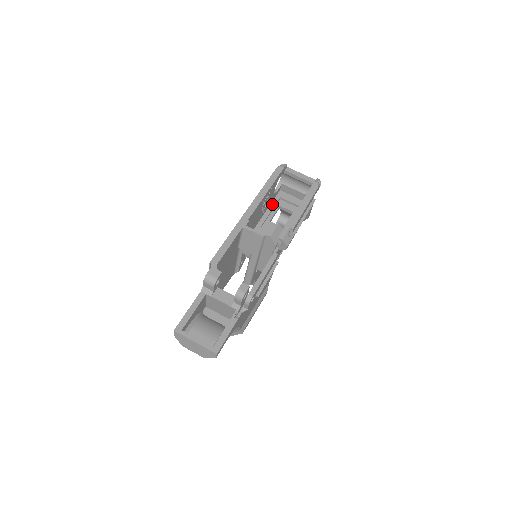
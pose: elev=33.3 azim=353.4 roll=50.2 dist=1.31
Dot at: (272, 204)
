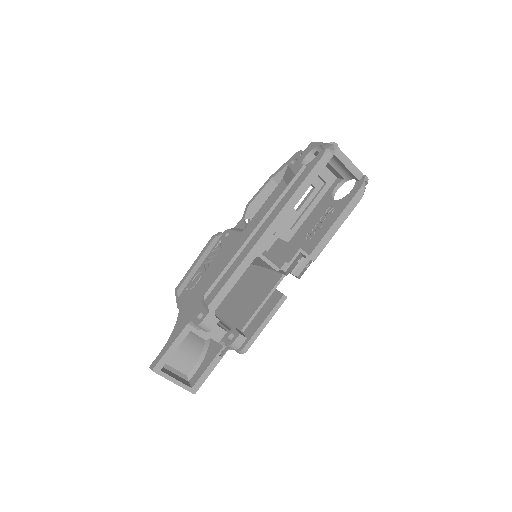
Dot at: occluded
